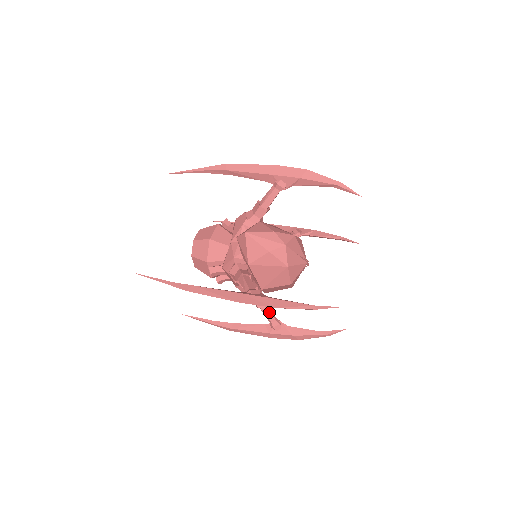
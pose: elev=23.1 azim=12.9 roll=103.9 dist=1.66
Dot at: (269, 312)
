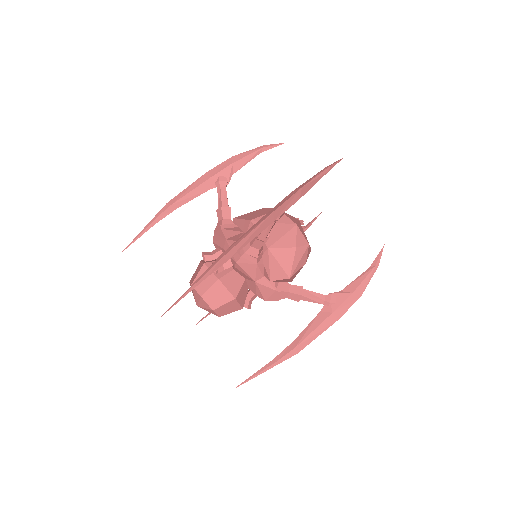
Dot at: occluded
